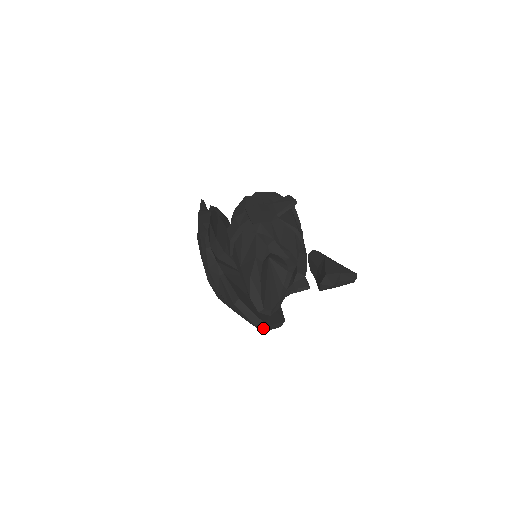
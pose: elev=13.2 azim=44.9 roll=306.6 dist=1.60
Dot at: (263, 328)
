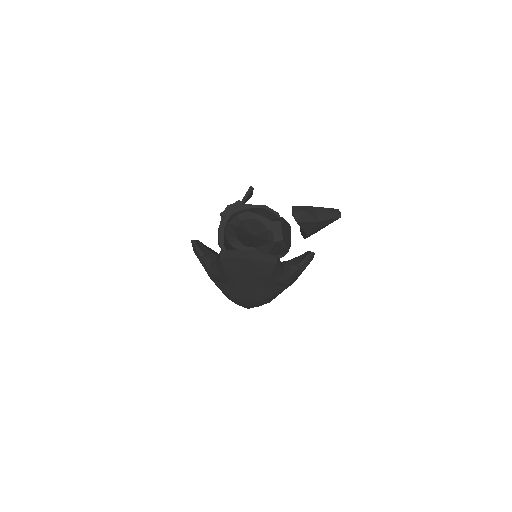
Dot at: (246, 254)
